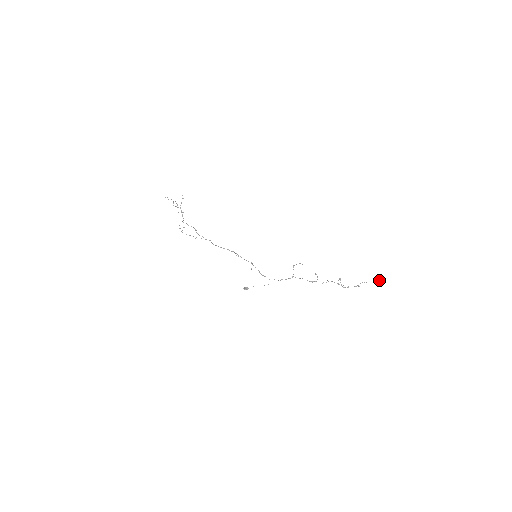
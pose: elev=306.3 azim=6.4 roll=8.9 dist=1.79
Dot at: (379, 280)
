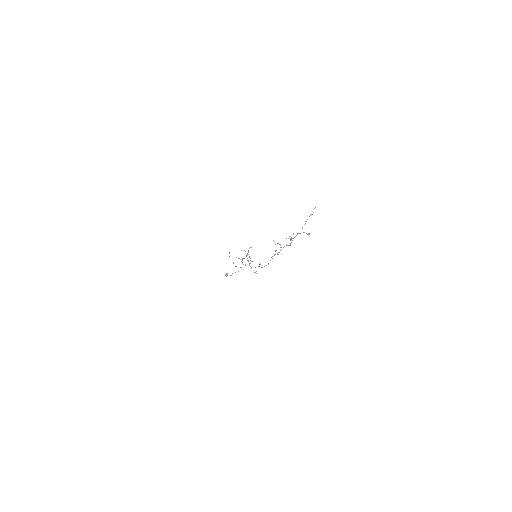
Dot at: occluded
